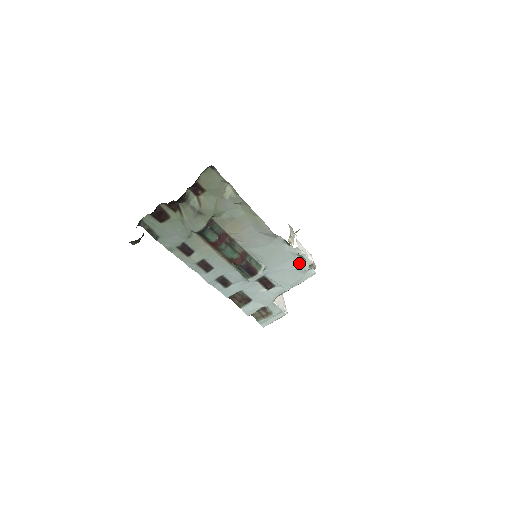
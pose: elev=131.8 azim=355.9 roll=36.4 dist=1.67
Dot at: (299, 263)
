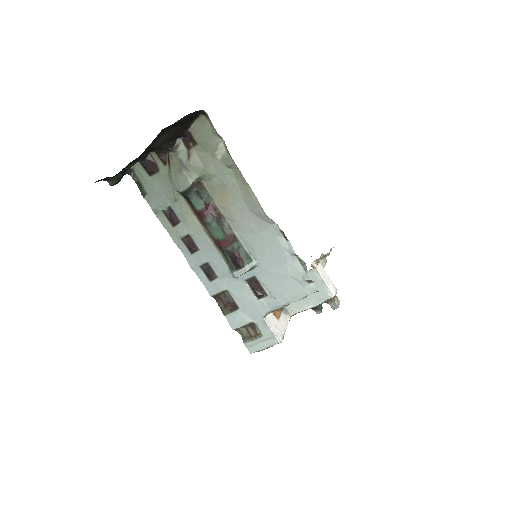
Dot at: (297, 269)
